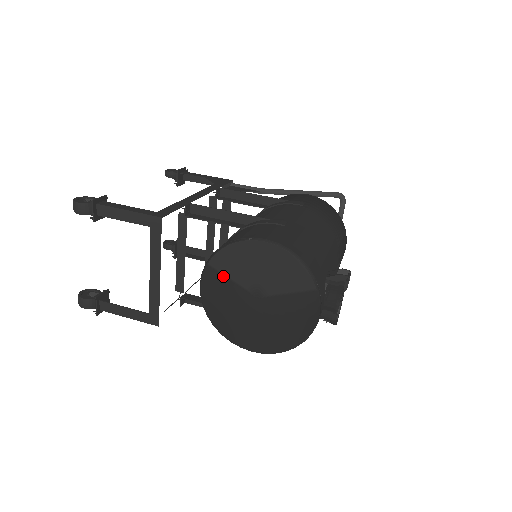
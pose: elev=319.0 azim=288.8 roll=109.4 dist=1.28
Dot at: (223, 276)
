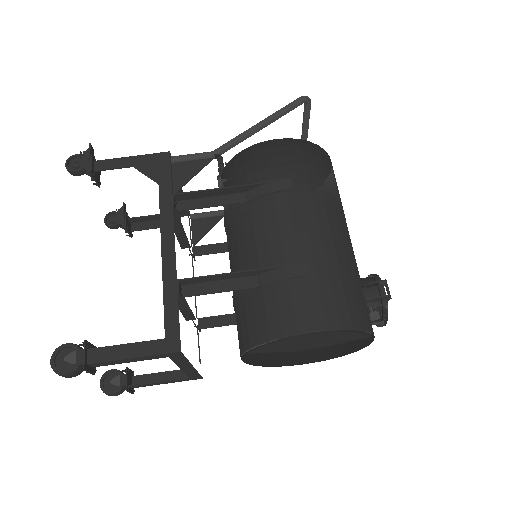
Dot at: (267, 353)
